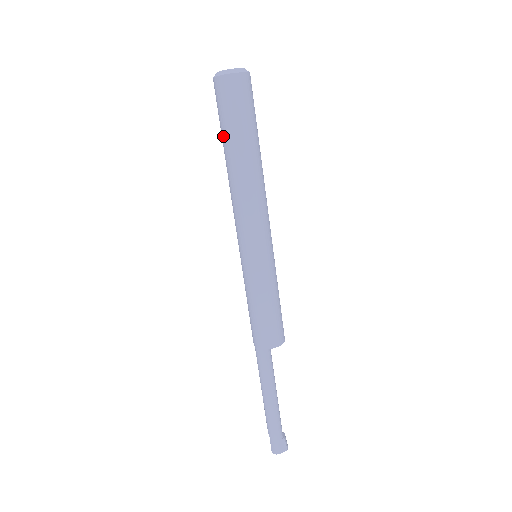
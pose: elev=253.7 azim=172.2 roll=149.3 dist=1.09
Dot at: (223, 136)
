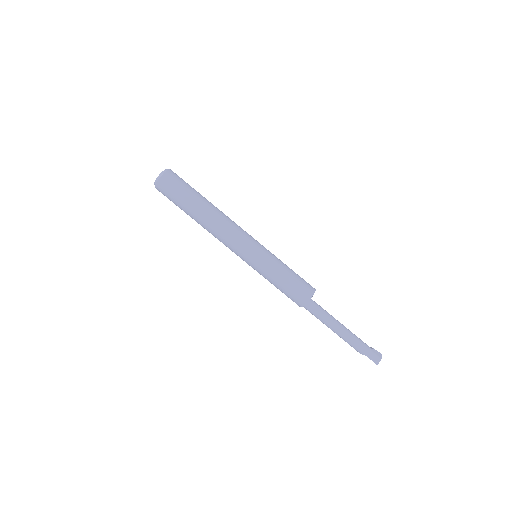
Dot at: (184, 207)
